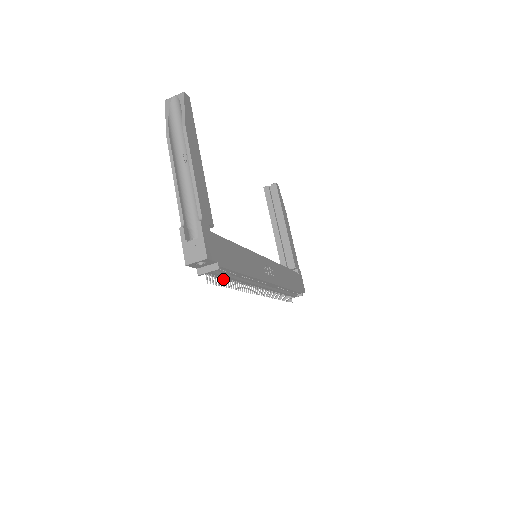
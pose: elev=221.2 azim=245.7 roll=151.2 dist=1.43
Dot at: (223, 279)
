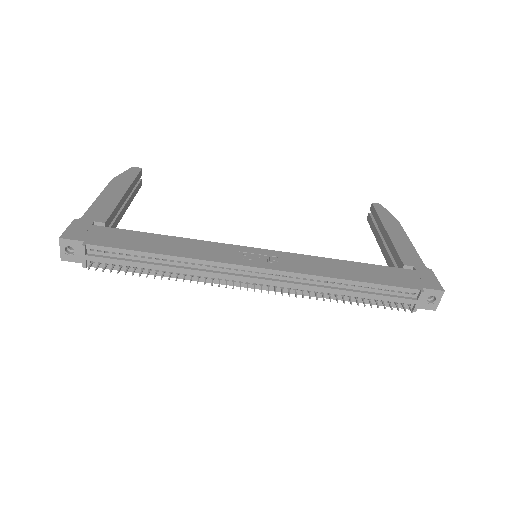
Dot at: (135, 269)
